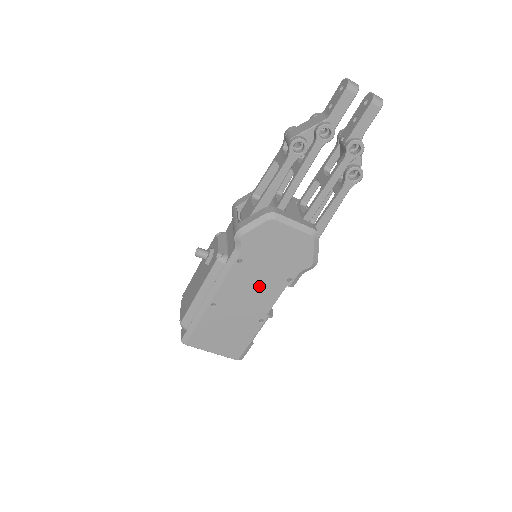
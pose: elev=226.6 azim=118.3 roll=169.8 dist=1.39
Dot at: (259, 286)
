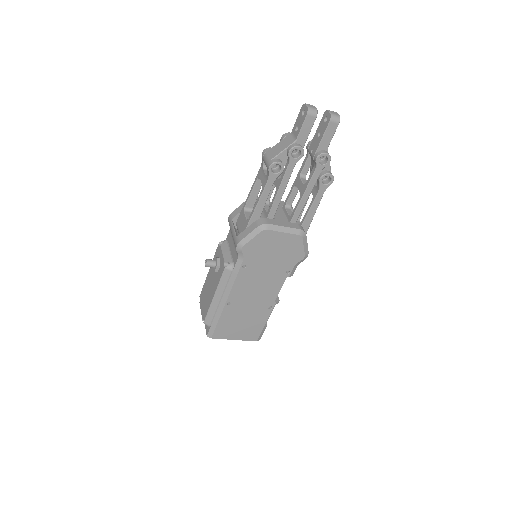
Dot at: (264, 282)
